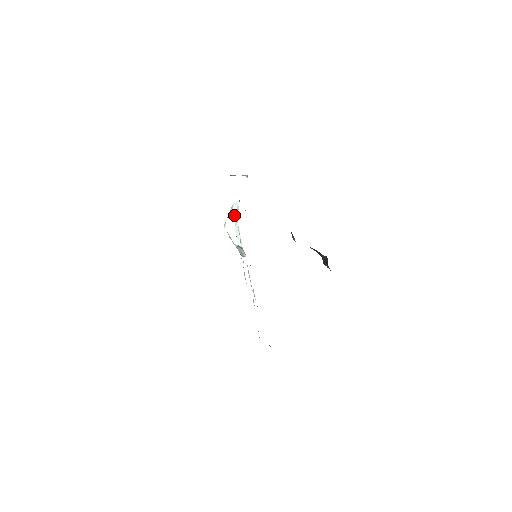
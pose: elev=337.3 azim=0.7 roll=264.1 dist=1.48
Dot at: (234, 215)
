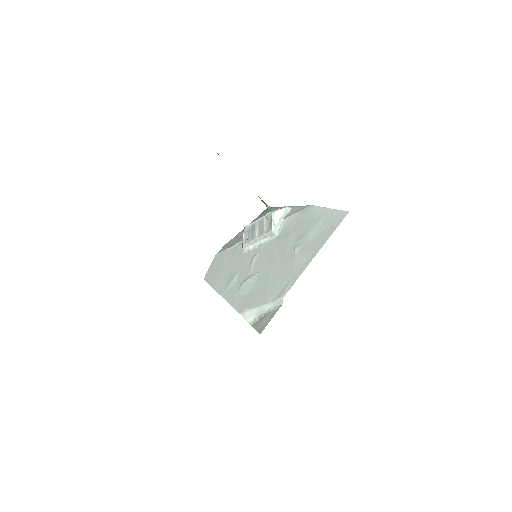
Dot at: (284, 212)
